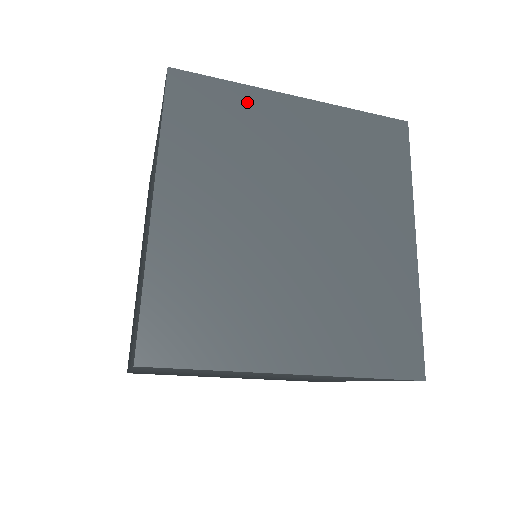
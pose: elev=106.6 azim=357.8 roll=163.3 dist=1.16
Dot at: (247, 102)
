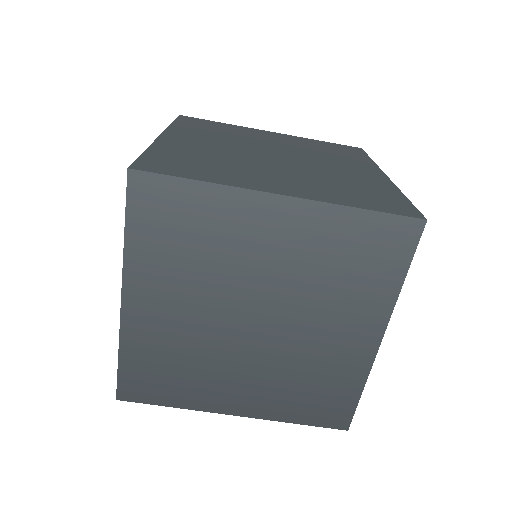
Dot at: (235, 128)
